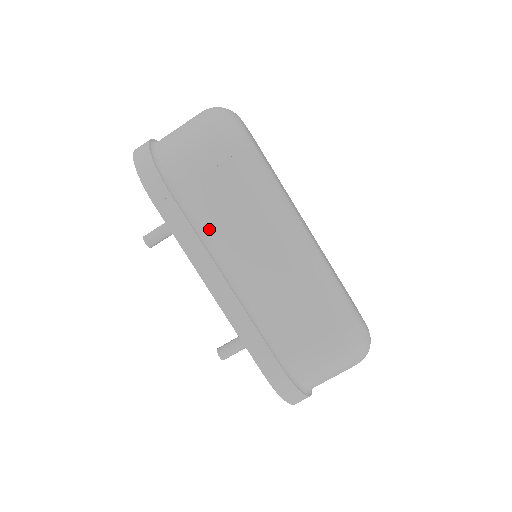
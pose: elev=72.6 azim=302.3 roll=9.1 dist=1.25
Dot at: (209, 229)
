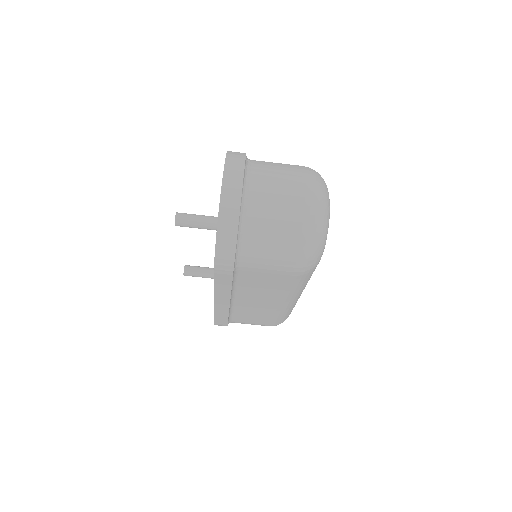
Dot at: (242, 286)
